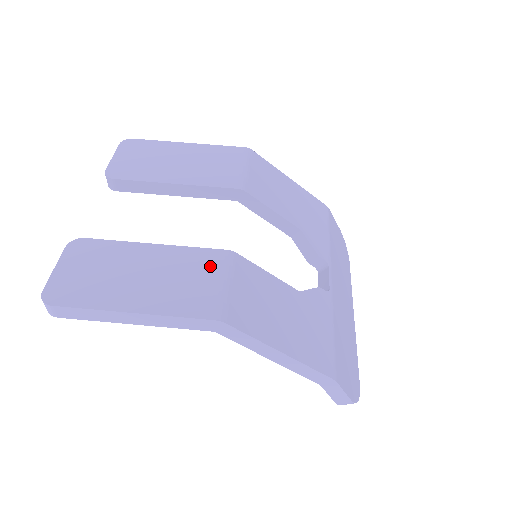
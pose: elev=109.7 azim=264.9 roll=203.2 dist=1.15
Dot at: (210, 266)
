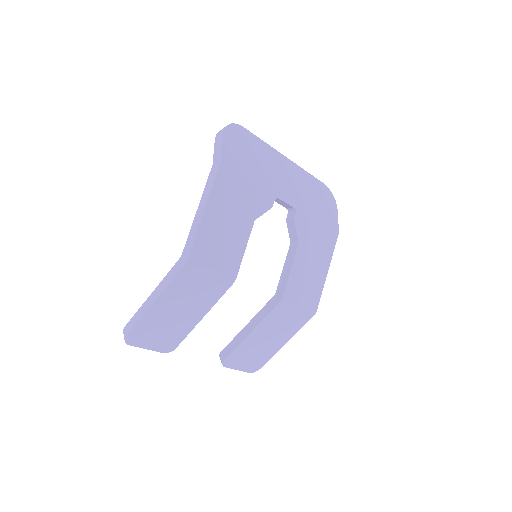
Dot at: (284, 312)
